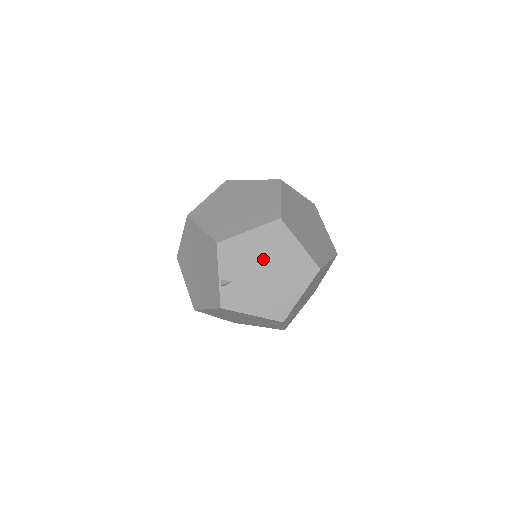
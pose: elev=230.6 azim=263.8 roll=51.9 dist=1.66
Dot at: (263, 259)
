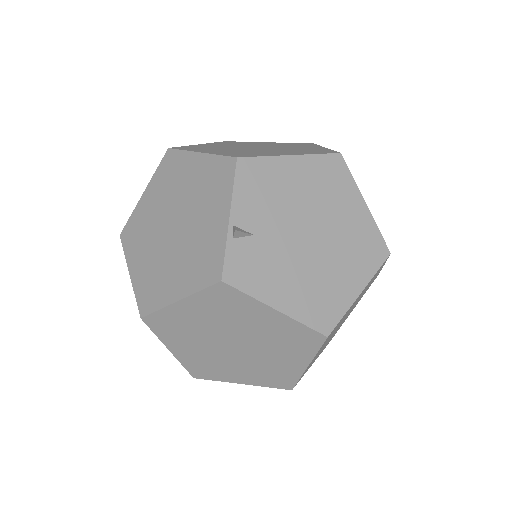
Dot at: (308, 210)
